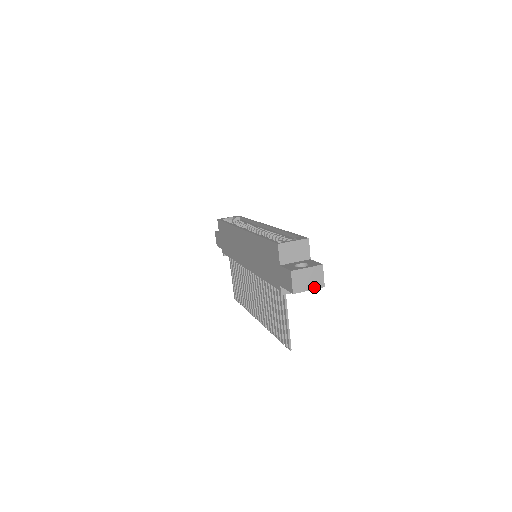
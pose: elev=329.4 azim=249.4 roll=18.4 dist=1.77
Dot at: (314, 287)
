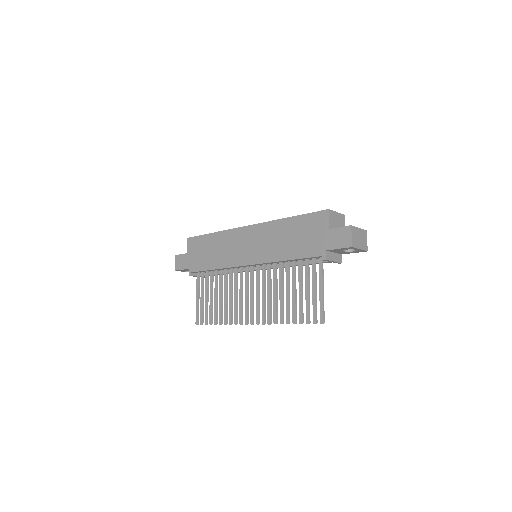
Dot at: (362, 248)
